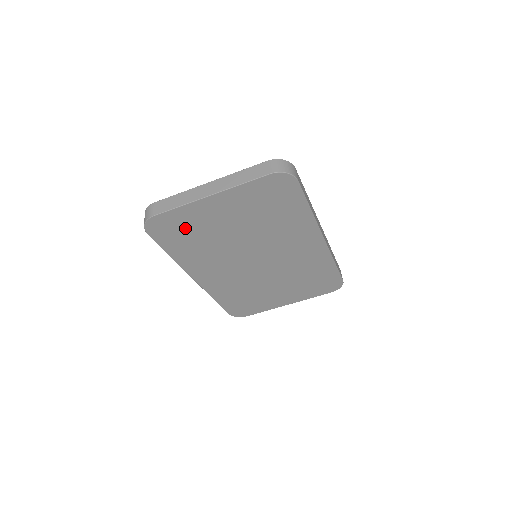
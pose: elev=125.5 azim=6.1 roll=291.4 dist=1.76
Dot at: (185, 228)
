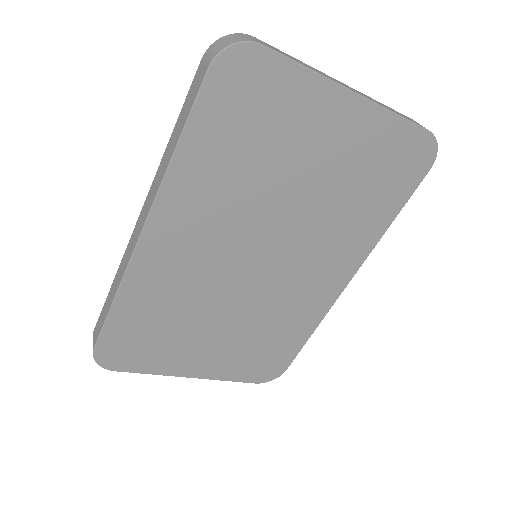
Dot at: (264, 116)
